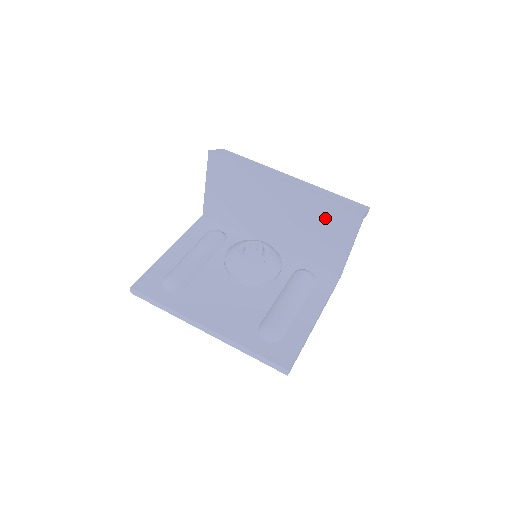
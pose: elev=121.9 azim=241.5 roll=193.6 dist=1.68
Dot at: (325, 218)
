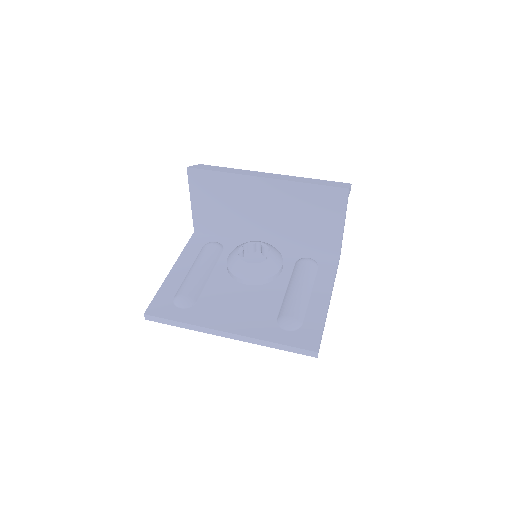
Dot at: (313, 203)
